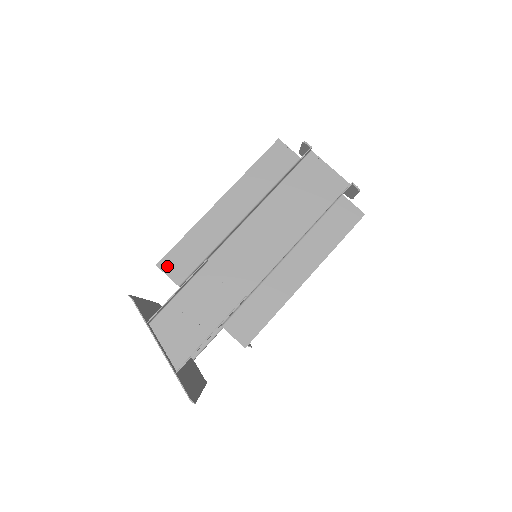
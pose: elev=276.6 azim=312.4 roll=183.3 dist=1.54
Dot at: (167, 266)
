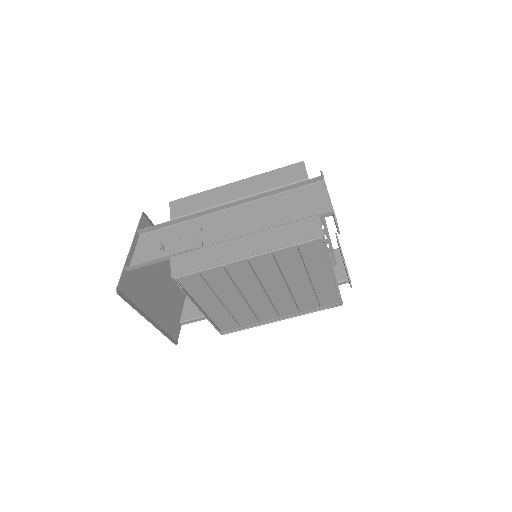
Dot at: (174, 205)
